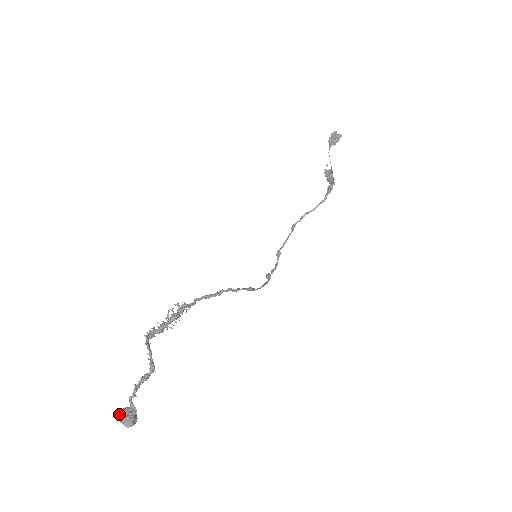
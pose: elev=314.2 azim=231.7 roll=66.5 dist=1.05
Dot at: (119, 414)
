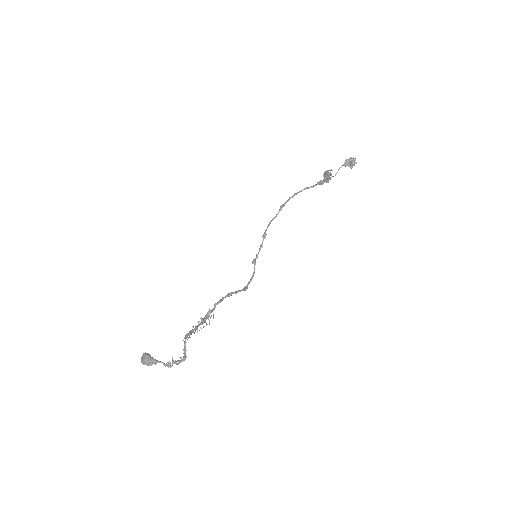
Dot at: (143, 360)
